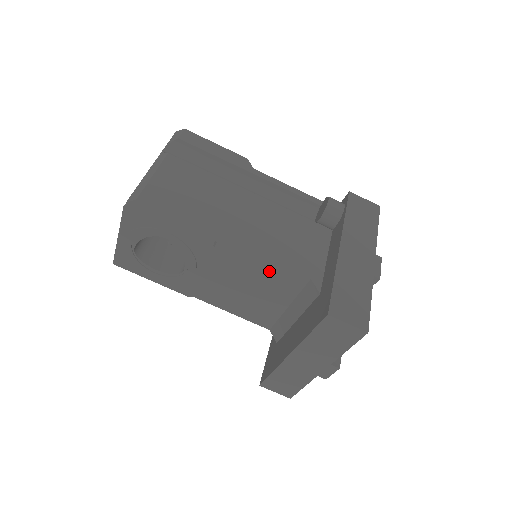
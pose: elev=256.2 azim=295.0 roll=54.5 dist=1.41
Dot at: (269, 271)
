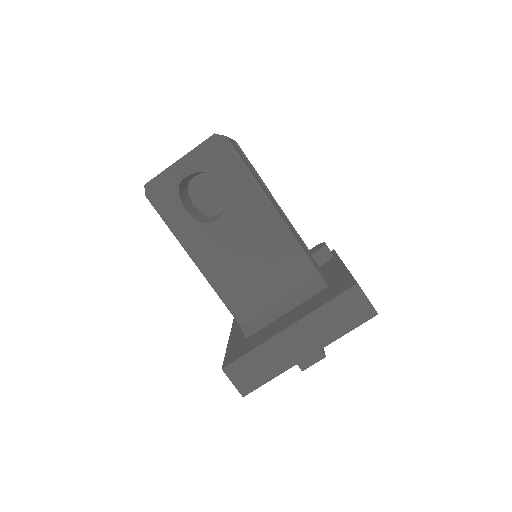
Dot at: (290, 254)
